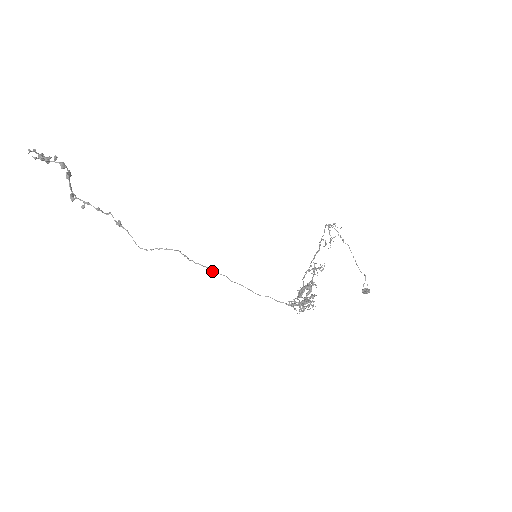
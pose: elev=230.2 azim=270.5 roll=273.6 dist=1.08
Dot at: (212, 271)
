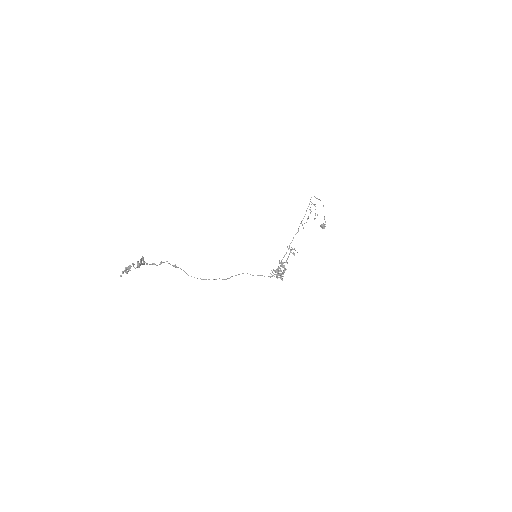
Dot at: occluded
